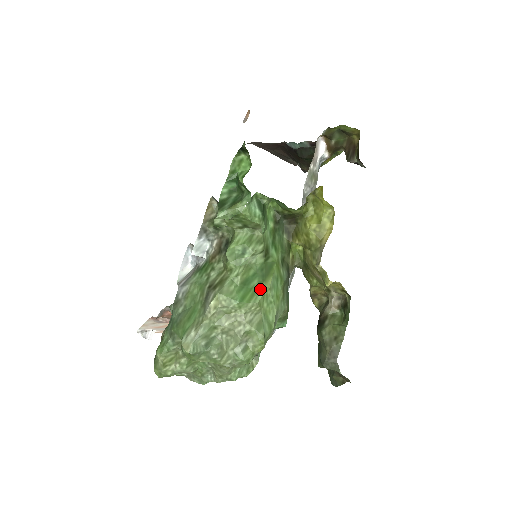
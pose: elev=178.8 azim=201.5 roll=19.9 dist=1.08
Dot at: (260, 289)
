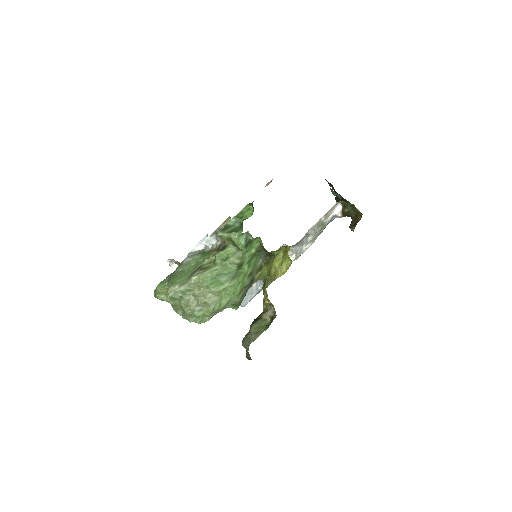
Dot at: (225, 284)
